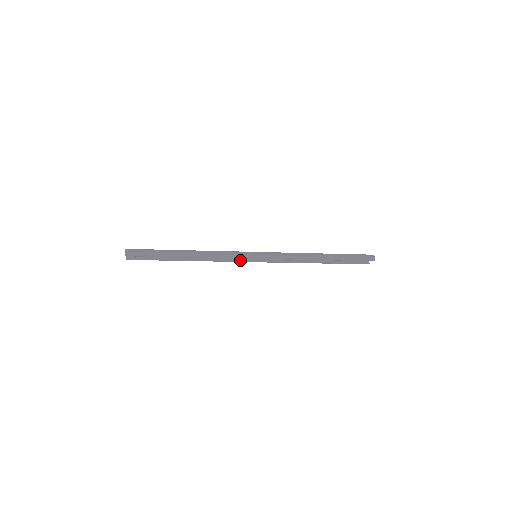
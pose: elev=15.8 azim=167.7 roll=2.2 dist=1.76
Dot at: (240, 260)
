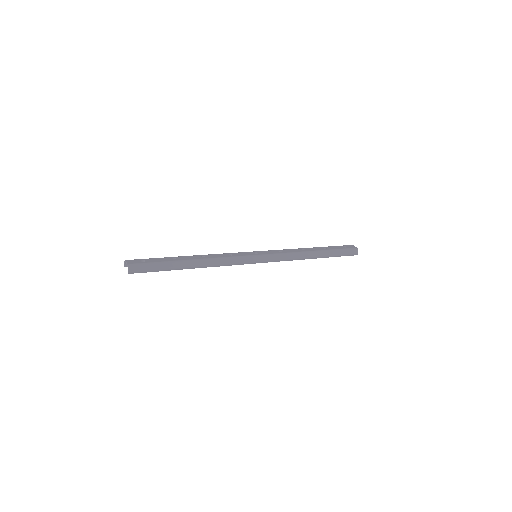
Dot at: occluded
